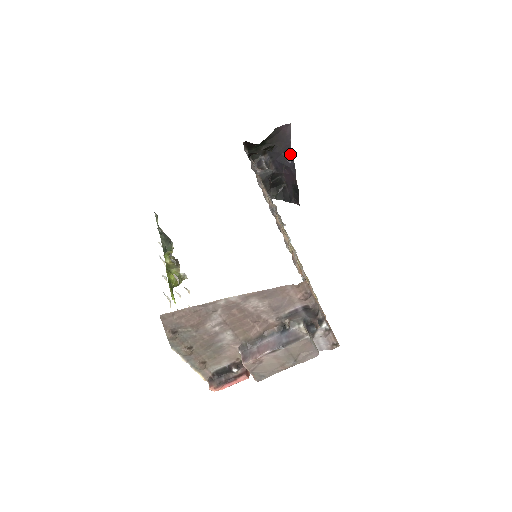
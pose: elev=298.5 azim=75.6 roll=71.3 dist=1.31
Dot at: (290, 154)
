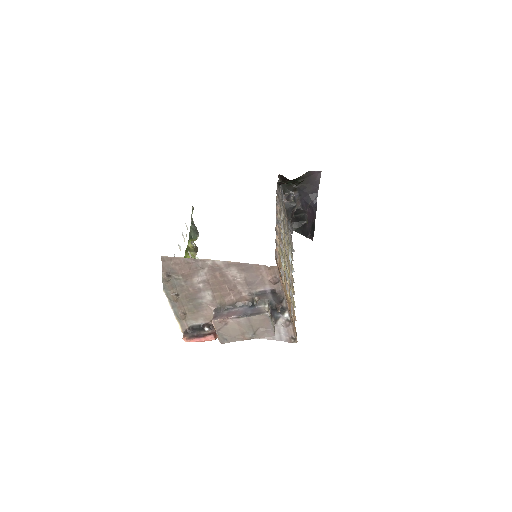
Dot at: (316, 197)
